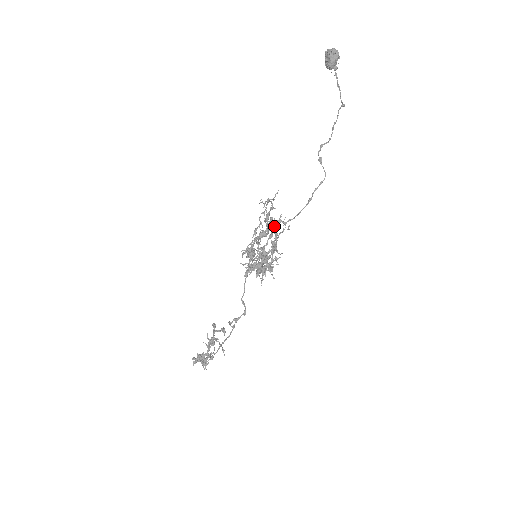
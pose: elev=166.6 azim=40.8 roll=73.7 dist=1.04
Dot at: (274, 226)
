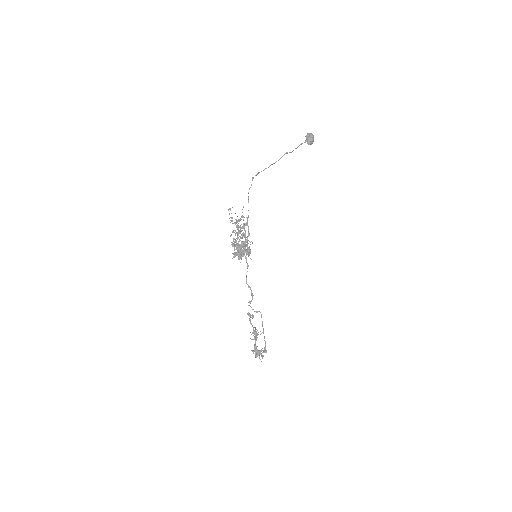
Dot at: occluded
